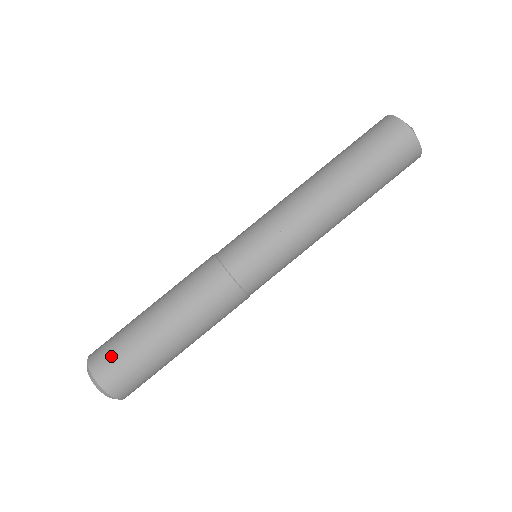
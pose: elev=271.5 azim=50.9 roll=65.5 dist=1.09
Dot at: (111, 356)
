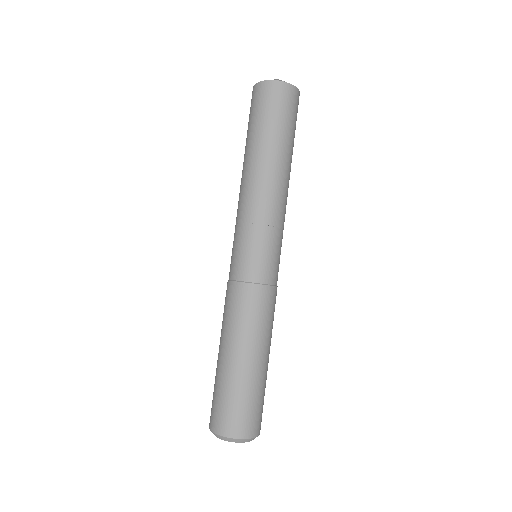
Dot at: (215, 408)
